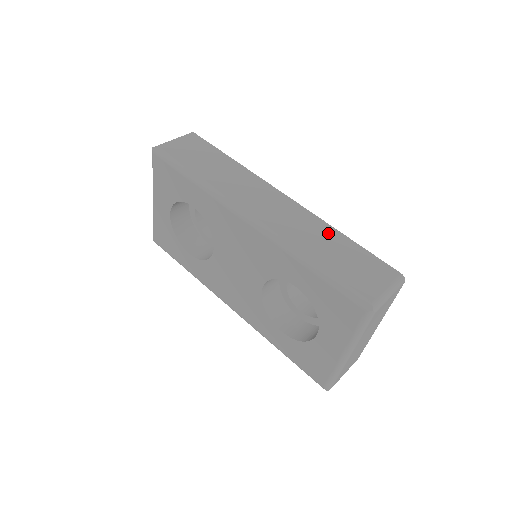
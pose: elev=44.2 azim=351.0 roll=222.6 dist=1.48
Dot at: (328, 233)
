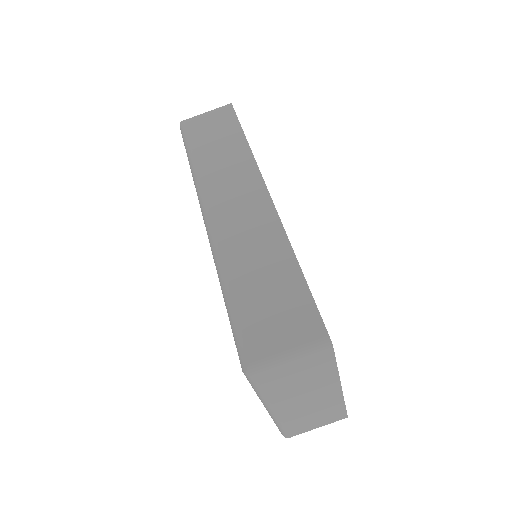
Dot at: (277, 252)
